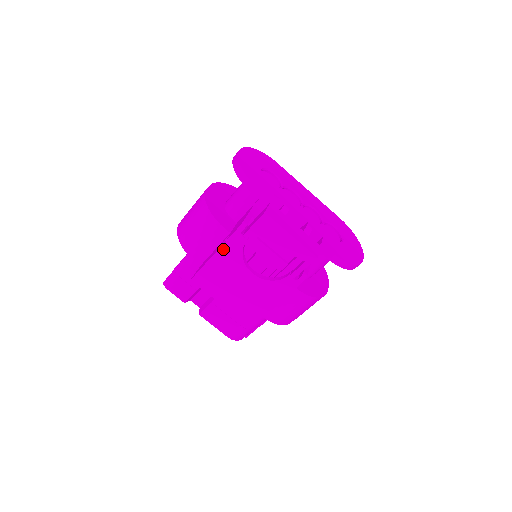
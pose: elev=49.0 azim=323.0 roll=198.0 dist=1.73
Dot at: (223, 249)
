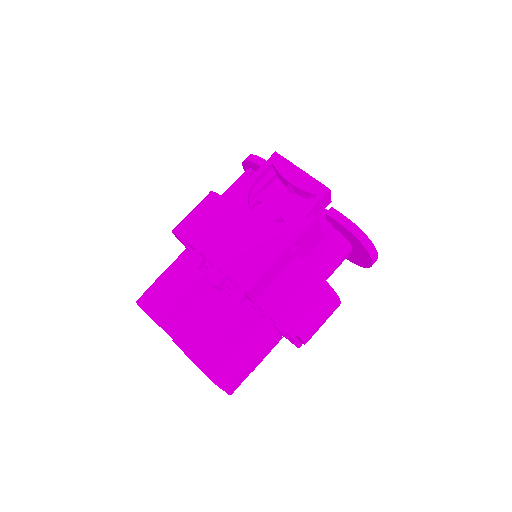
Dot at: (227, 194)
